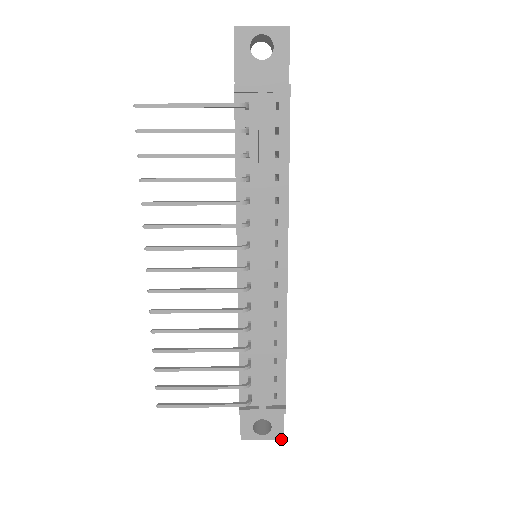
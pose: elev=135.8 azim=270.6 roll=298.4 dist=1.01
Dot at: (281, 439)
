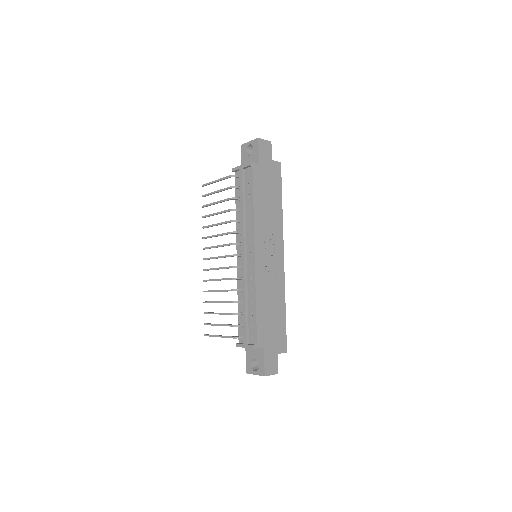
Dot at: occluded
